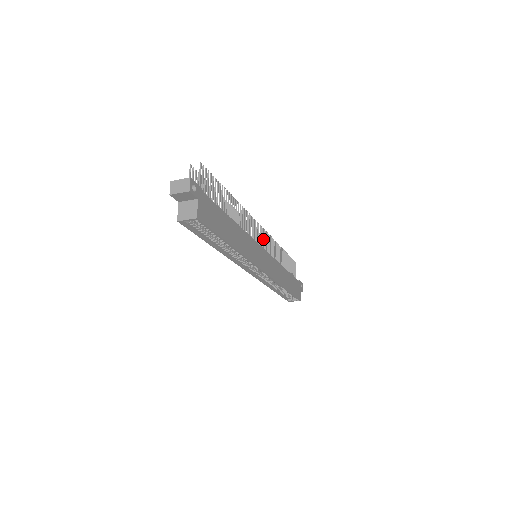
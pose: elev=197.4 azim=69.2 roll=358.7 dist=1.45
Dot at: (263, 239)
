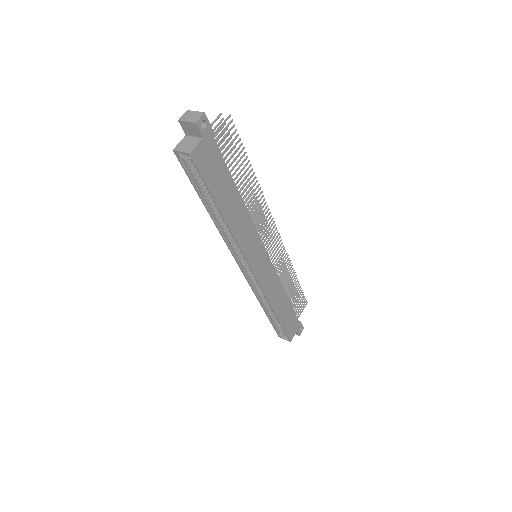
Dot at: (274, 246)
